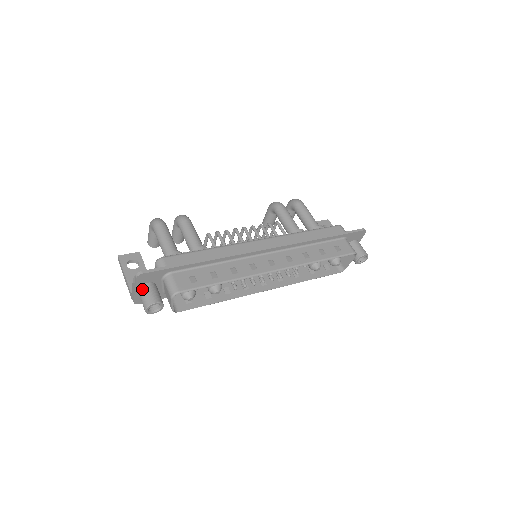
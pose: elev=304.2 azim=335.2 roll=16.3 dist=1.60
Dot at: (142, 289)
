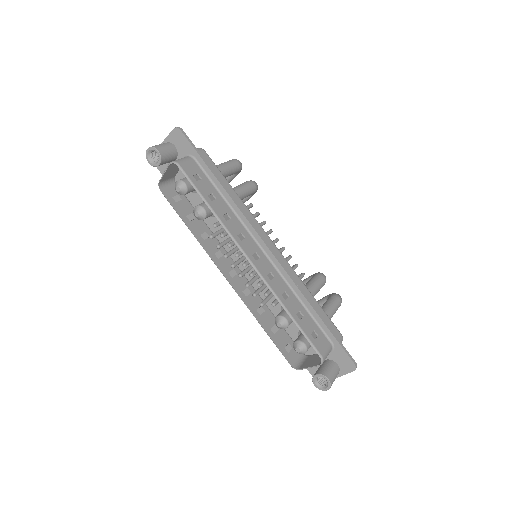
Dot at: (167, 143)
